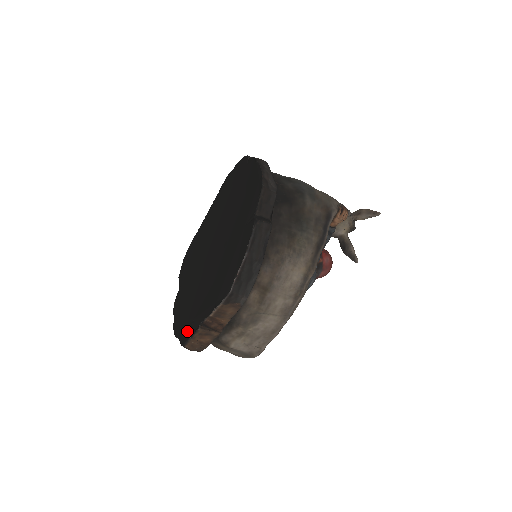
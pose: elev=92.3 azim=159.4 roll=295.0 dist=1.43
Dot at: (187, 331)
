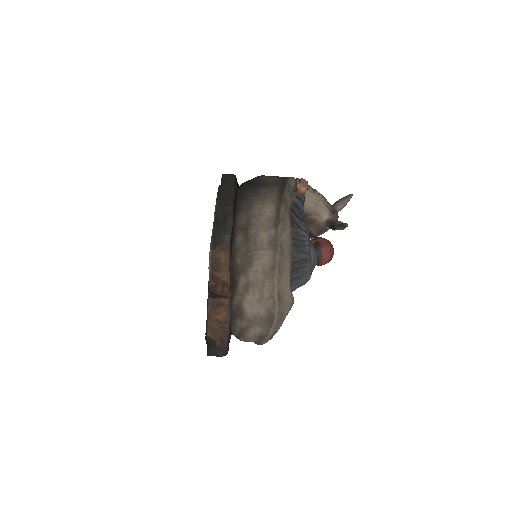
Dot at: occluded
